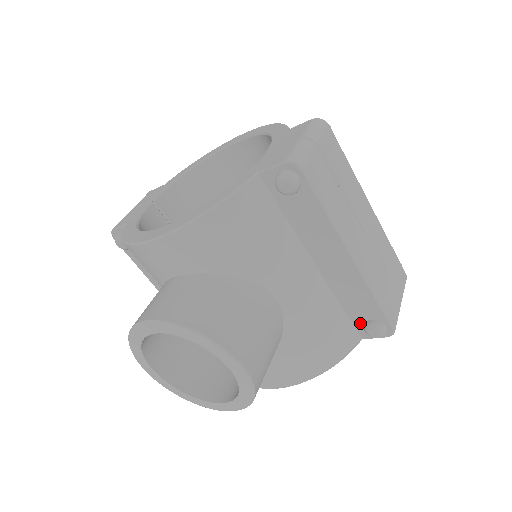
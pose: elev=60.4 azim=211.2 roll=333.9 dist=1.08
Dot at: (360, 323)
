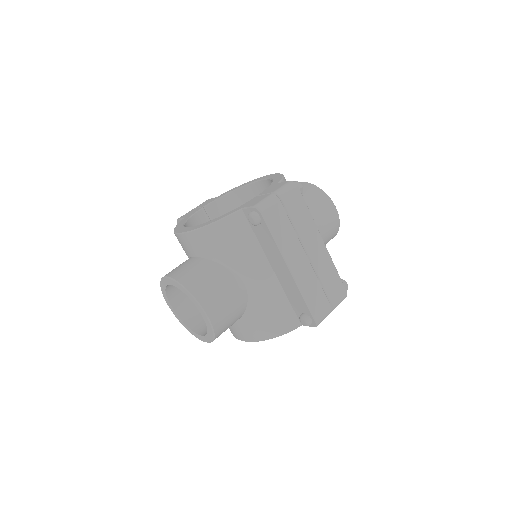
Dot at: (299, 314)
